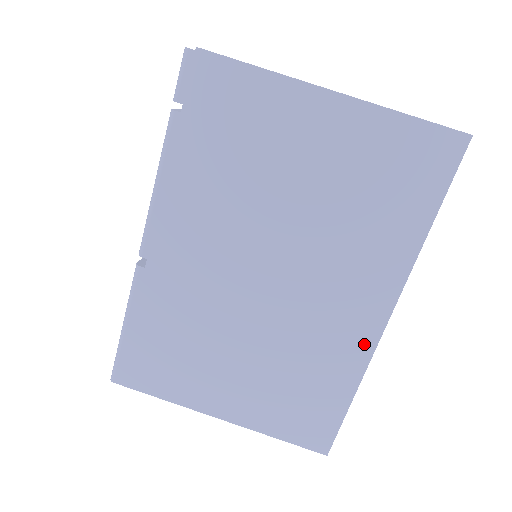
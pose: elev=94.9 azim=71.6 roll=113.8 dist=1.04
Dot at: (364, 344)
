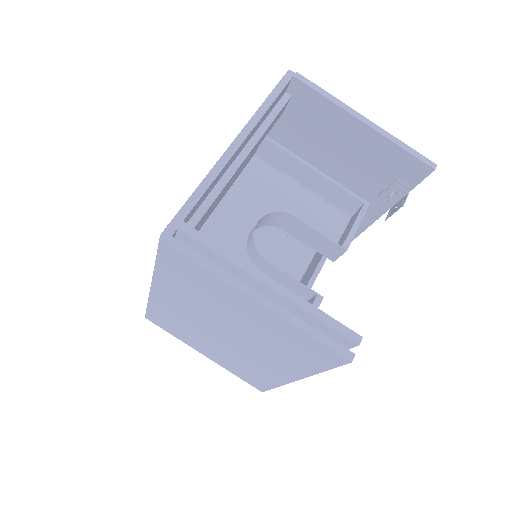
Dot at: (281, 379)
